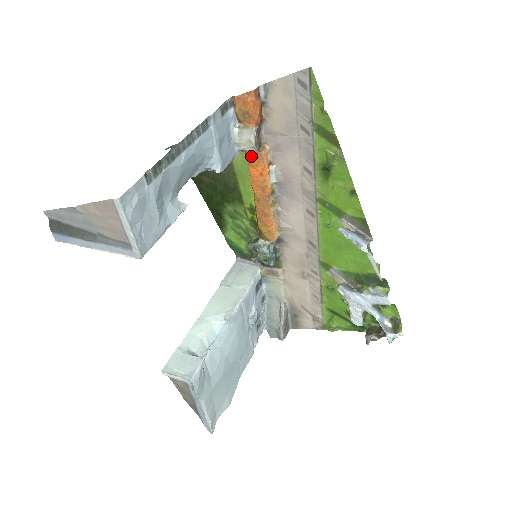
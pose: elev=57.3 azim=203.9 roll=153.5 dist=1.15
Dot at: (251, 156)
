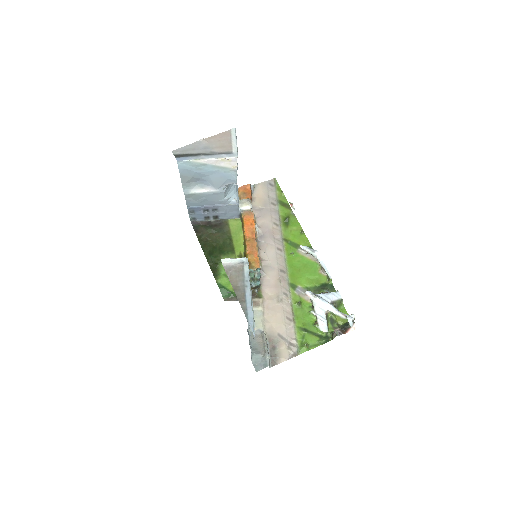
Dot at: (246, 215)
